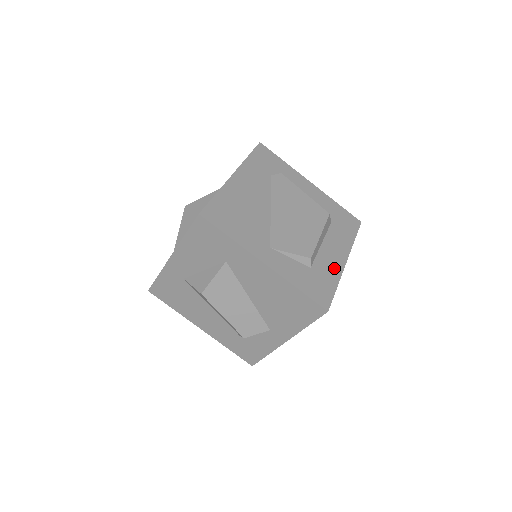
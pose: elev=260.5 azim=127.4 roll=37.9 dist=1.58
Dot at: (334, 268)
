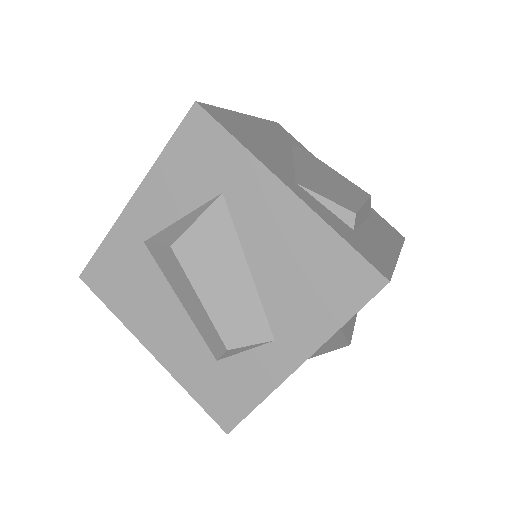
Dot at: (385, 250)
